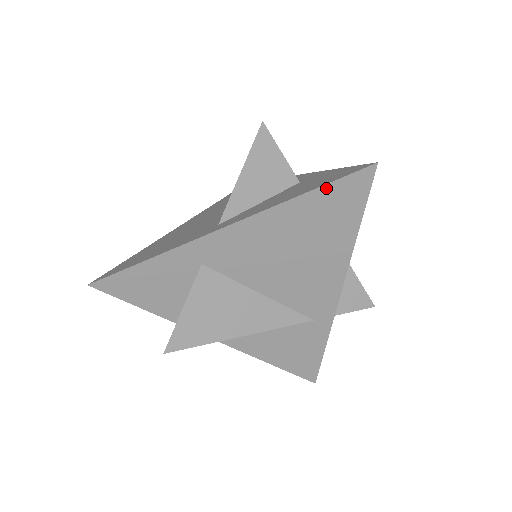
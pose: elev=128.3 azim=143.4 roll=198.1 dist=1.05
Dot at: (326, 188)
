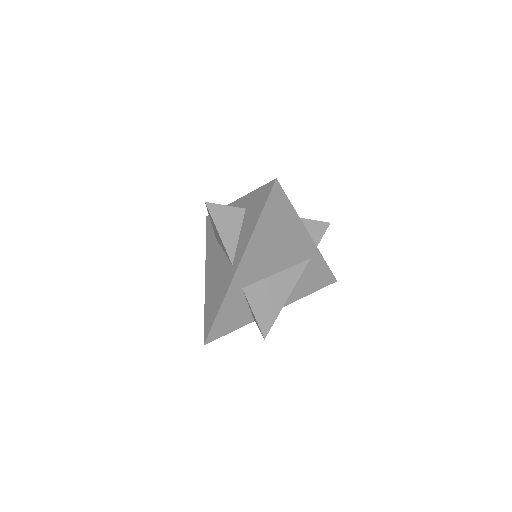
Dot at: (265, 209)
